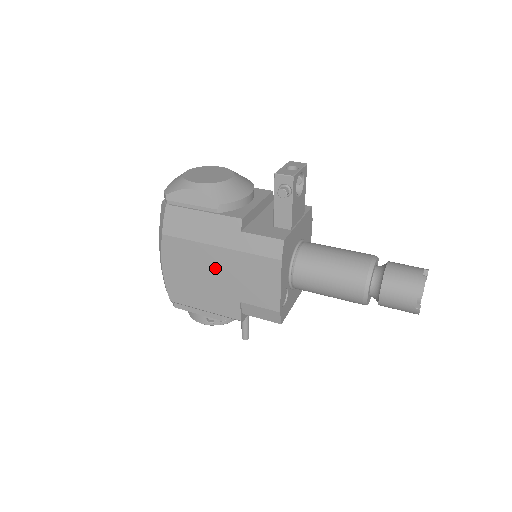
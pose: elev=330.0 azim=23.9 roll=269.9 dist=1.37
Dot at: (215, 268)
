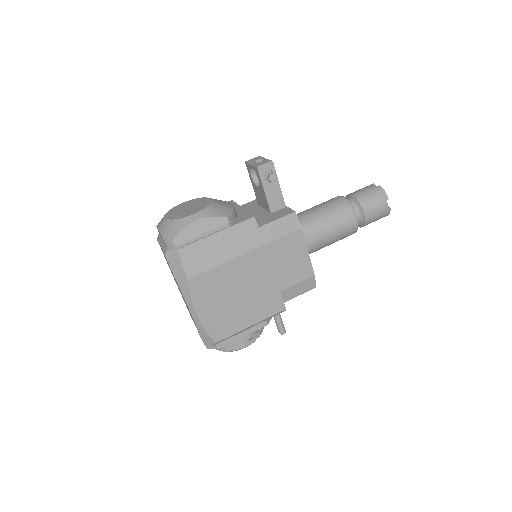
Dot at: (249, 276)
